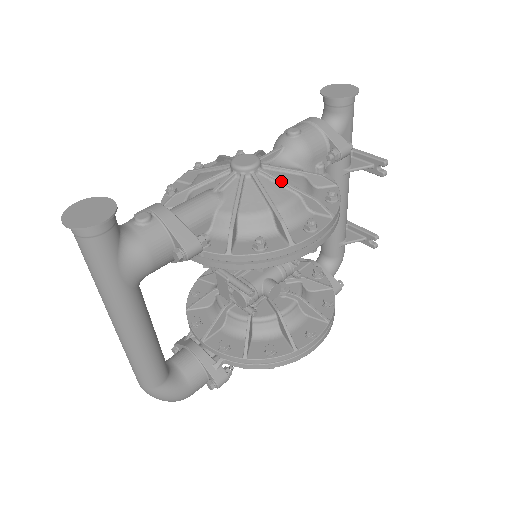
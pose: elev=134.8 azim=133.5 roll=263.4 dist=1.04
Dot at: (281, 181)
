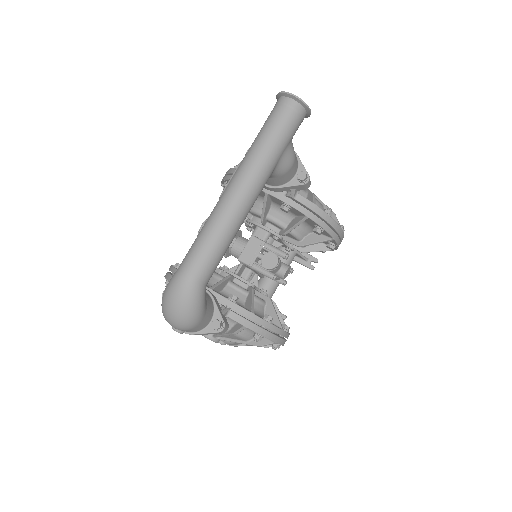
Dot at: occluded
